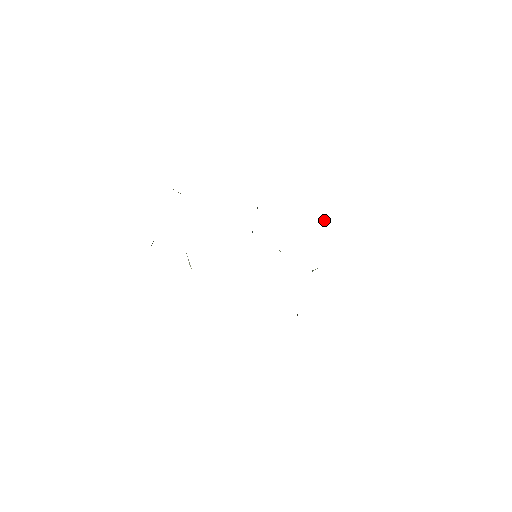
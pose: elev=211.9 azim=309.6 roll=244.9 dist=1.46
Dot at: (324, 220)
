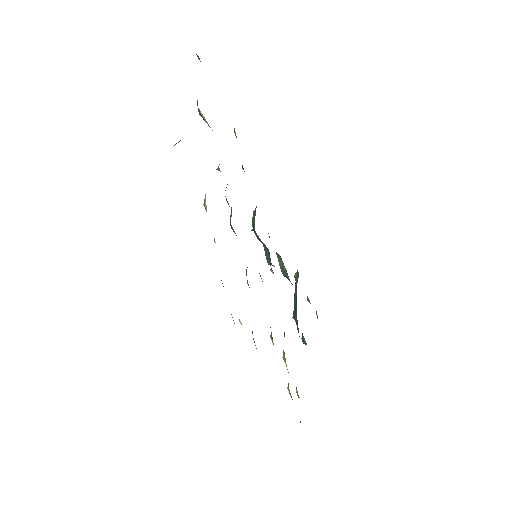
Dot at: (295, 273)
